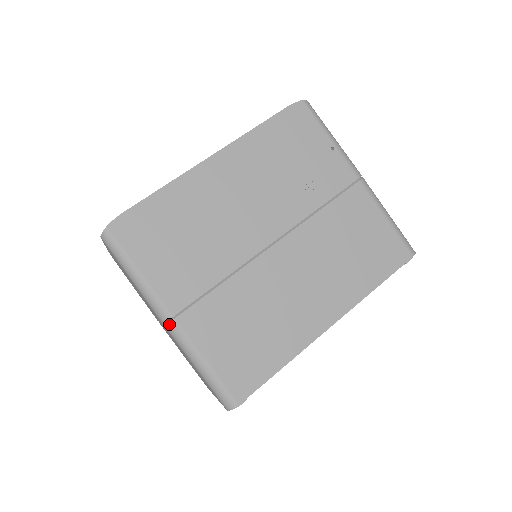
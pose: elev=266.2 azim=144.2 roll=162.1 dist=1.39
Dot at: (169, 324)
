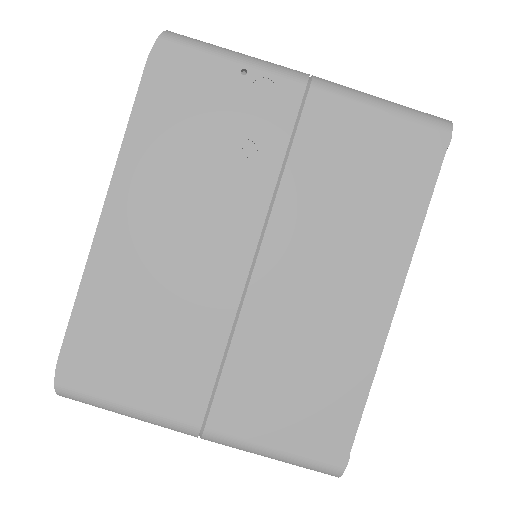
Dot at: (203, 437)
